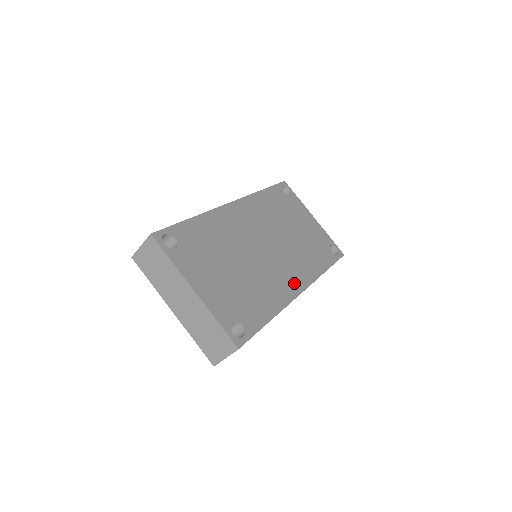
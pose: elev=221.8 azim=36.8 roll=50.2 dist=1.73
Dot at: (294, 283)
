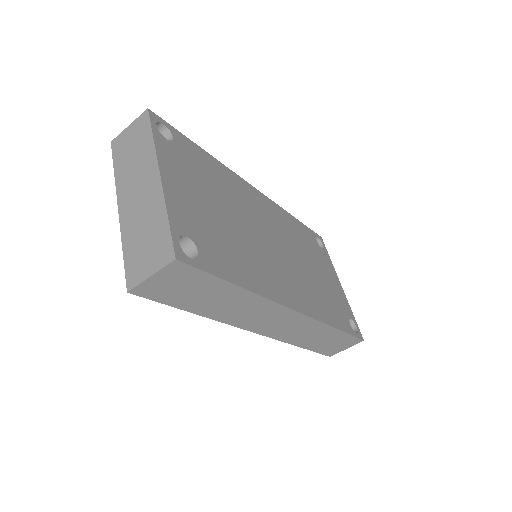
Dot at: (290, 295)
